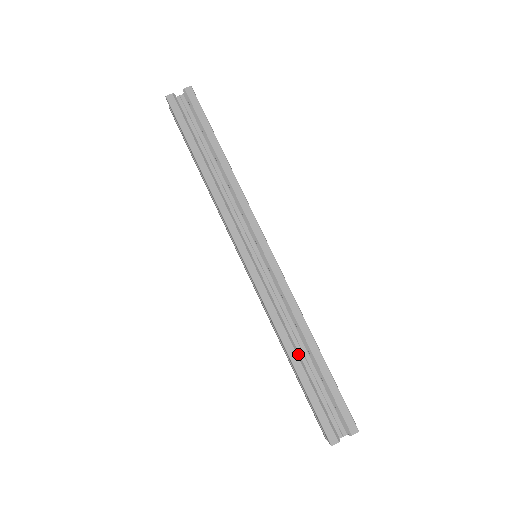
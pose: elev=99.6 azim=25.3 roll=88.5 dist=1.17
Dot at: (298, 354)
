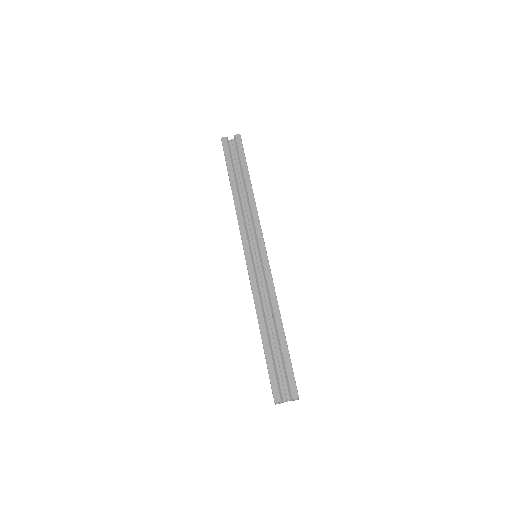
Dot at: (267, 329)
